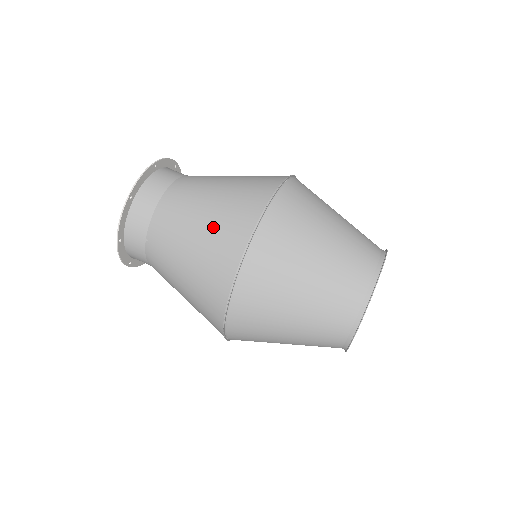
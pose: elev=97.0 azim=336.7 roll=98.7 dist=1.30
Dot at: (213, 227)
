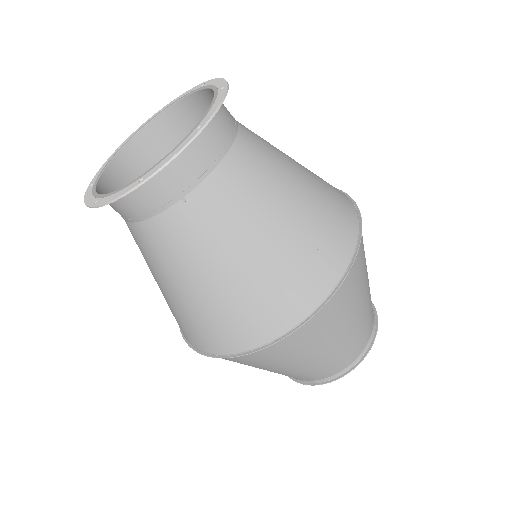
Dot at: (304, 236)
